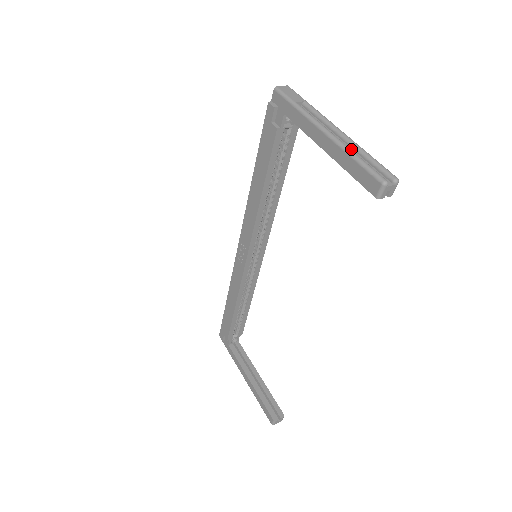
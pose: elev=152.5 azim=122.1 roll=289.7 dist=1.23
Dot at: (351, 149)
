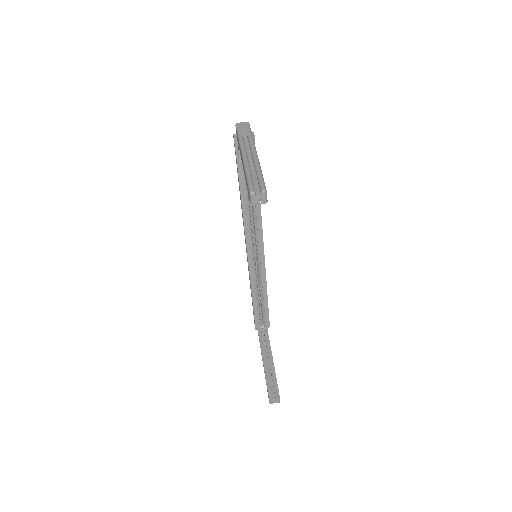
Dot at: (254, 168)
